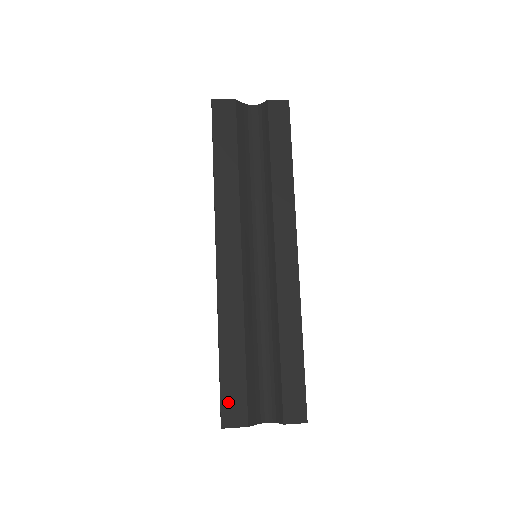
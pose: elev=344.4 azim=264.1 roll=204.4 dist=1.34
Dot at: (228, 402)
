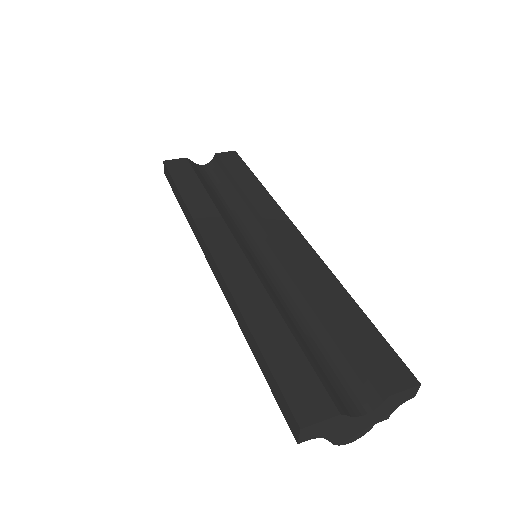
Dot at: (294, 390)
